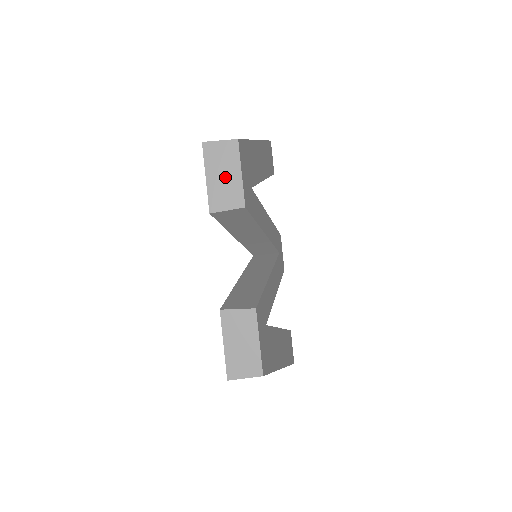
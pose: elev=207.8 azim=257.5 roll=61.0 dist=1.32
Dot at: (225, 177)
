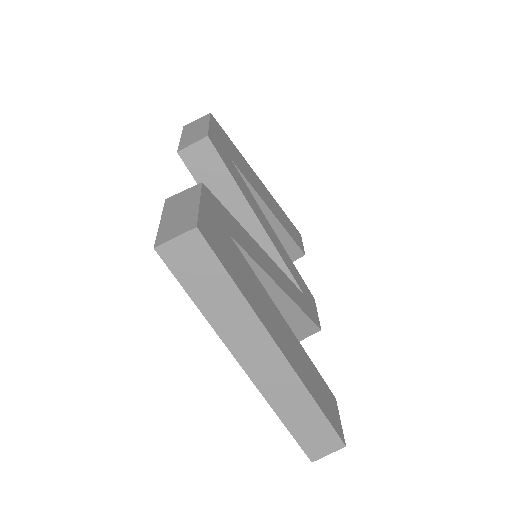
Dot at: (195, 131)
